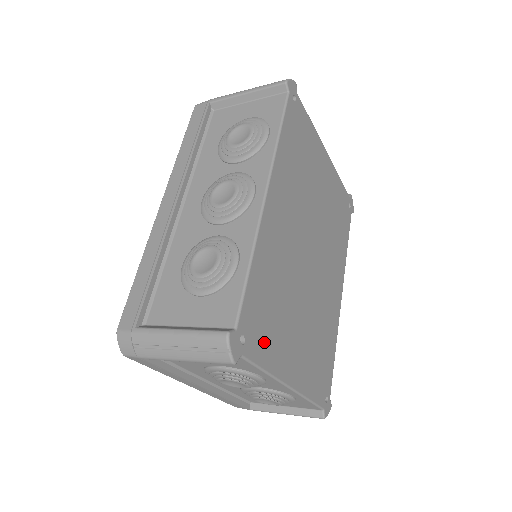
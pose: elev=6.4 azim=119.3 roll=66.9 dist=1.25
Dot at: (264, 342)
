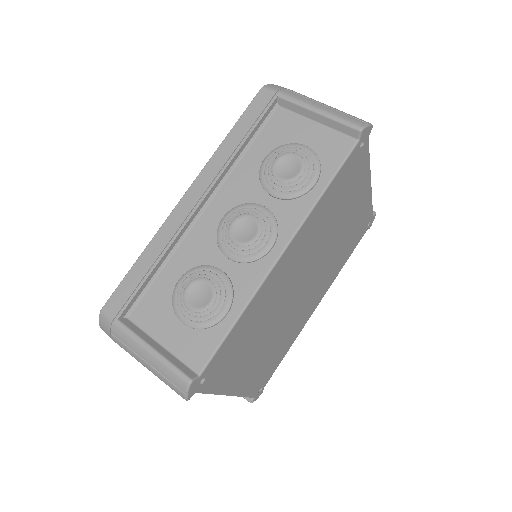
Dot at: (222, 374)
